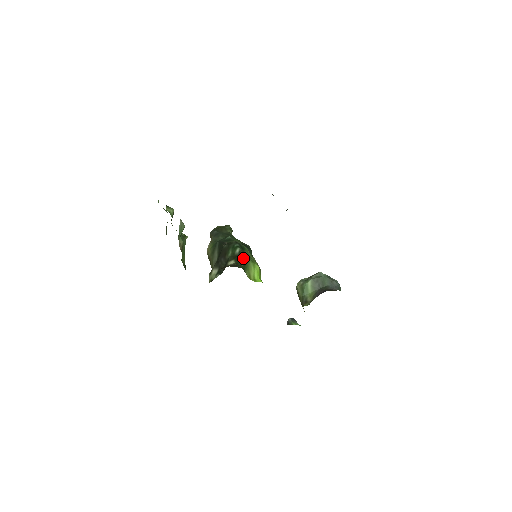
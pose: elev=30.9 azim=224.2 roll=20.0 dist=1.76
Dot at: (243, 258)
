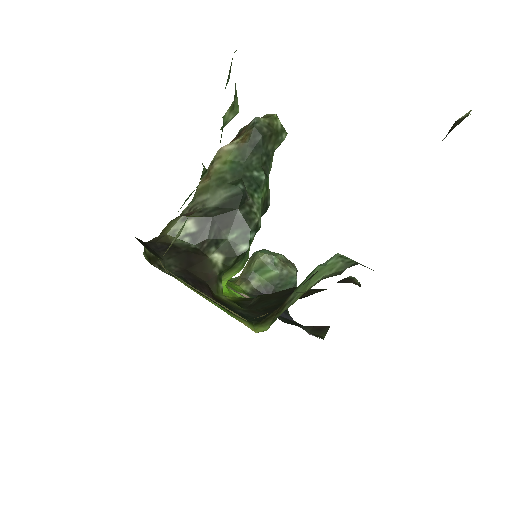
Dot at: (238, 260)
